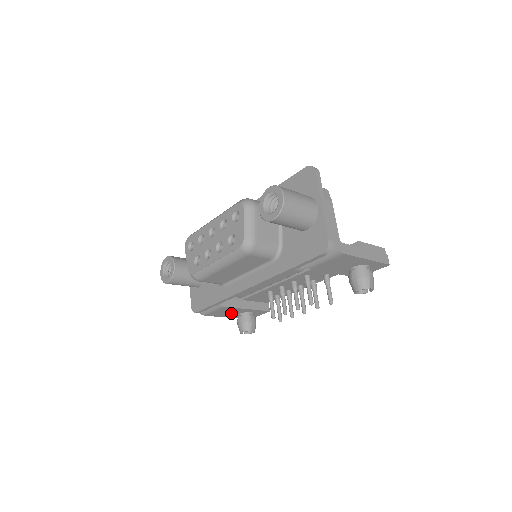
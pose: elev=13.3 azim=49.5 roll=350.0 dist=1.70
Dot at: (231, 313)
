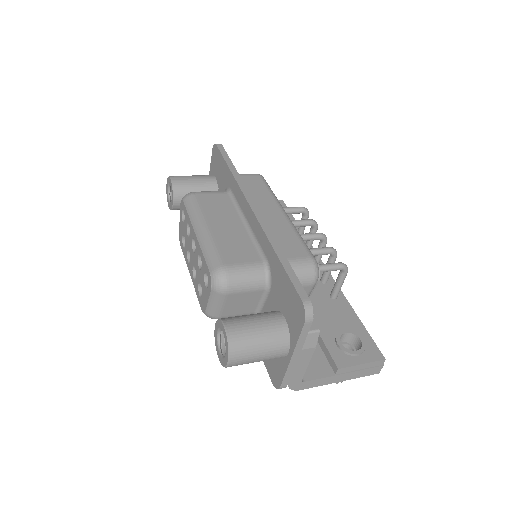
Dot at: occluded
